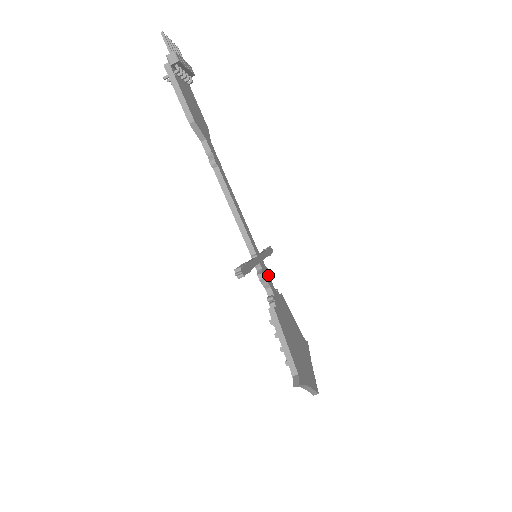
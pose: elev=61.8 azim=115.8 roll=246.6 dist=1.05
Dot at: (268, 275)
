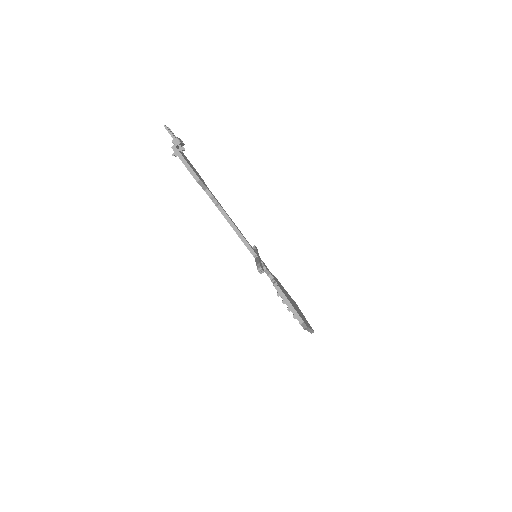
Dot at: (266, 266)
